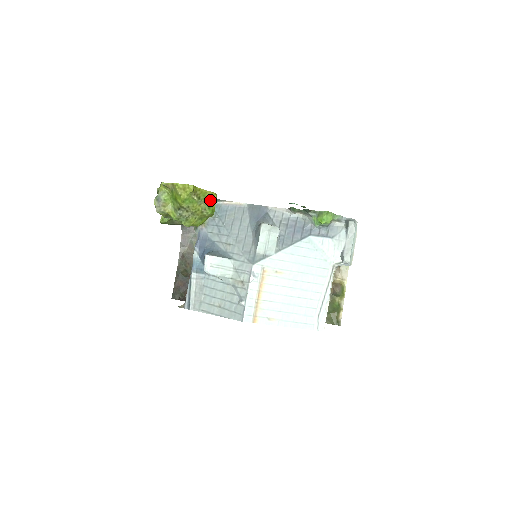
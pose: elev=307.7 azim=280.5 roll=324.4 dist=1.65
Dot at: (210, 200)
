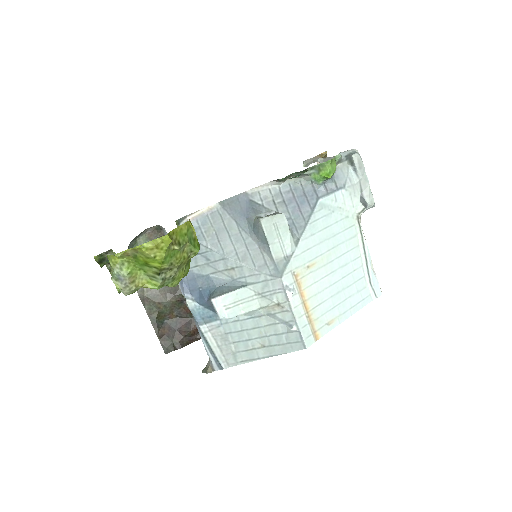
Dot at: (189, 235)
